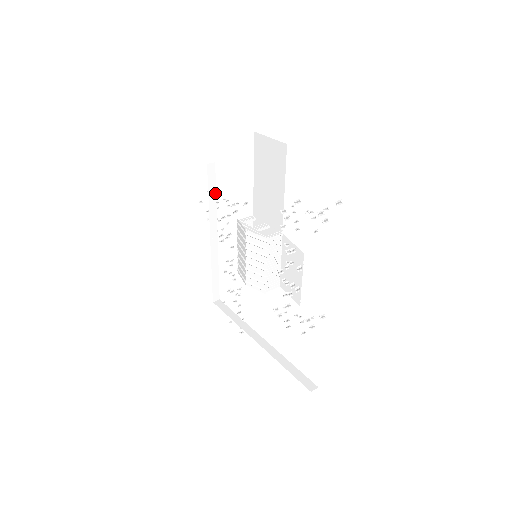
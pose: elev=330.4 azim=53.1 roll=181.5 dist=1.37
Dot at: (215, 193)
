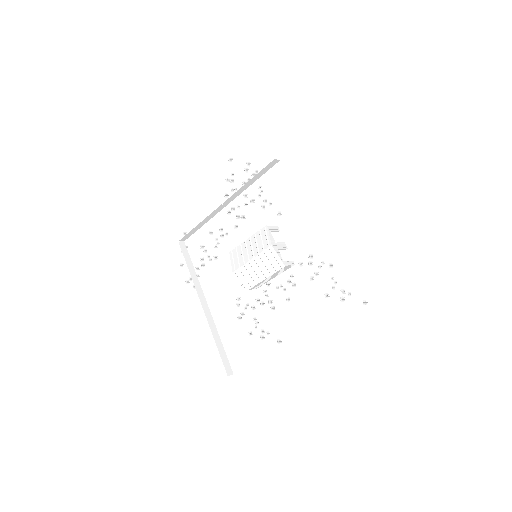
Dot at: (258, 178)
